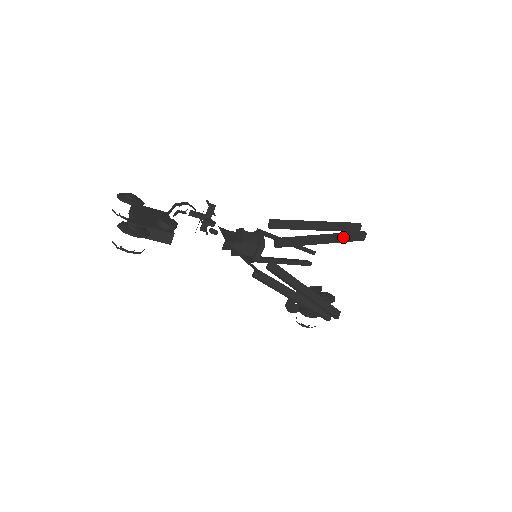
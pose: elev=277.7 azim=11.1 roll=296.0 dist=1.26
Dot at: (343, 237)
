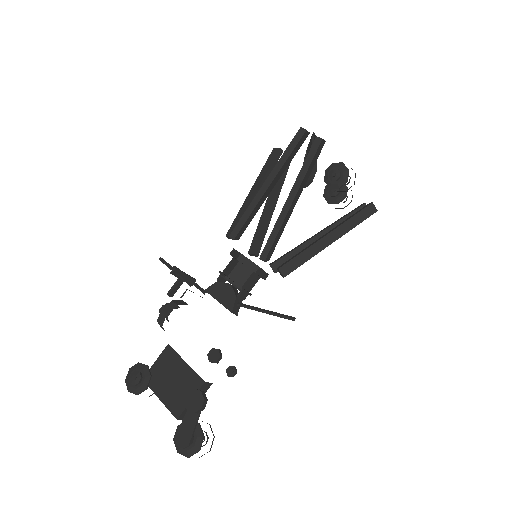
Dot at: (306, 174)
